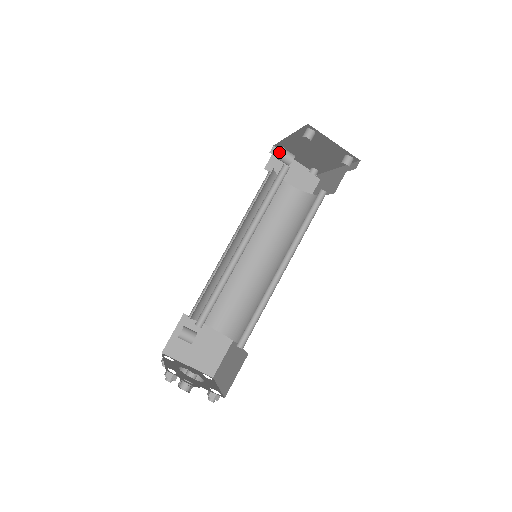
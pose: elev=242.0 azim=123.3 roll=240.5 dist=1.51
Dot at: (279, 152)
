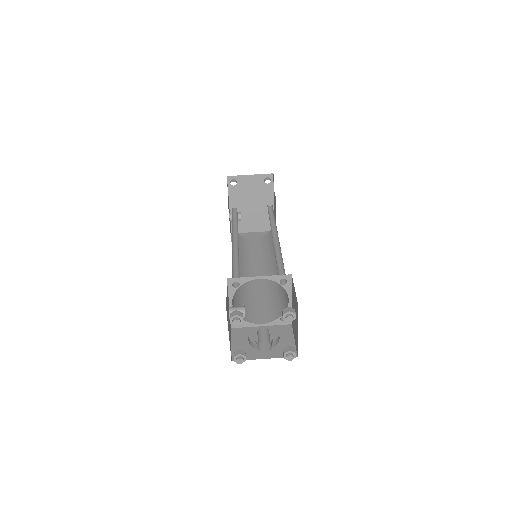
Dot at: occluded
